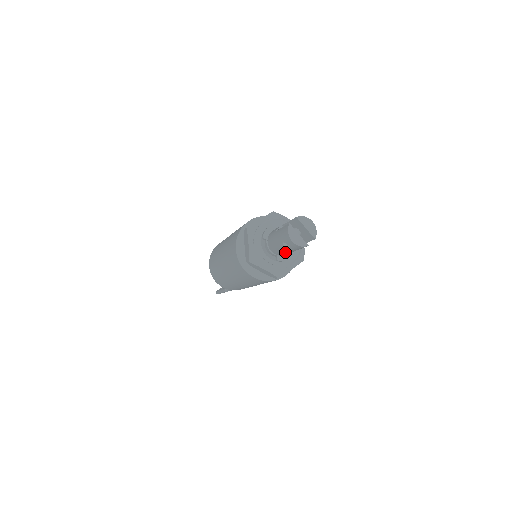
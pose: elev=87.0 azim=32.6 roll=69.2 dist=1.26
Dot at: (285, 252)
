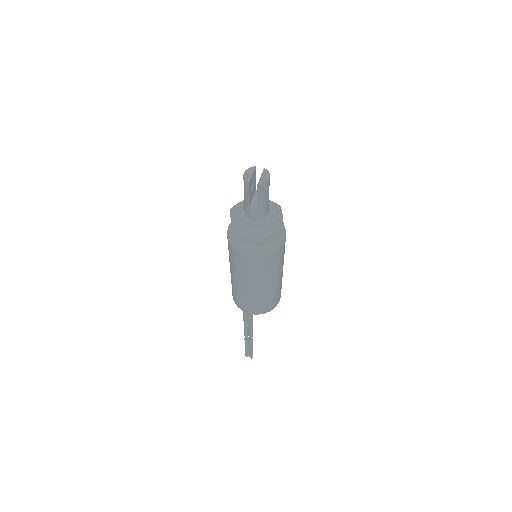
Dot at: (245, 202)
